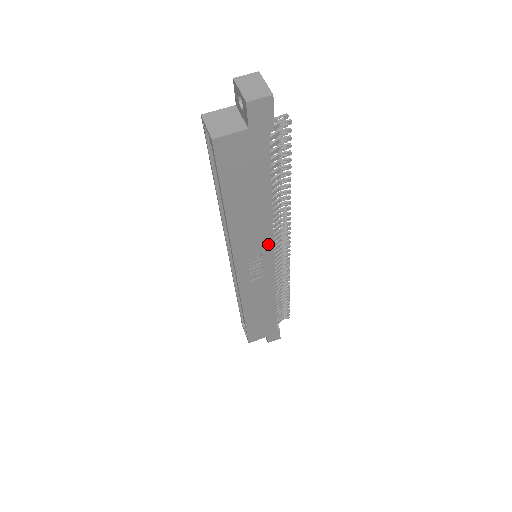
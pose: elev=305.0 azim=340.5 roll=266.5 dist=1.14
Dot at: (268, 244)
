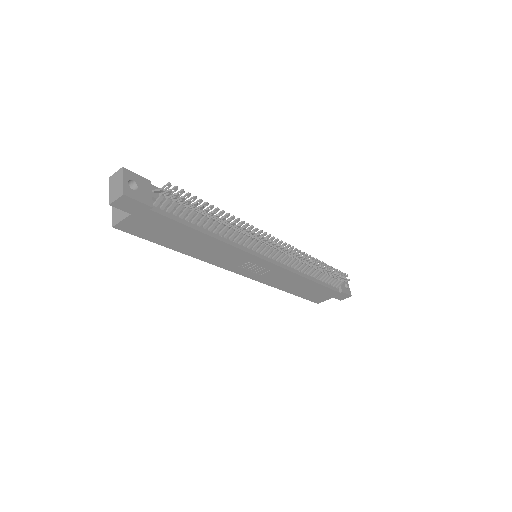
Dot at: (245, 255)
